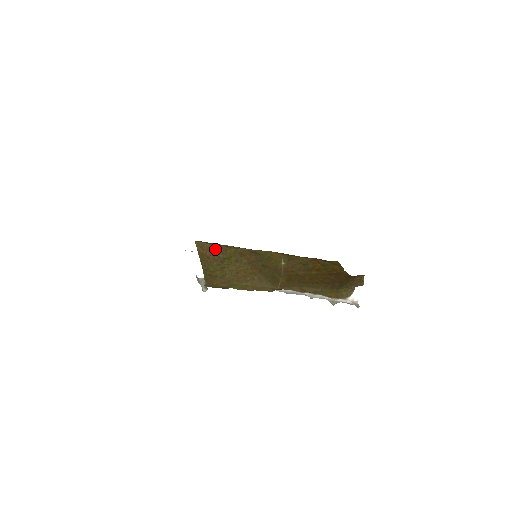
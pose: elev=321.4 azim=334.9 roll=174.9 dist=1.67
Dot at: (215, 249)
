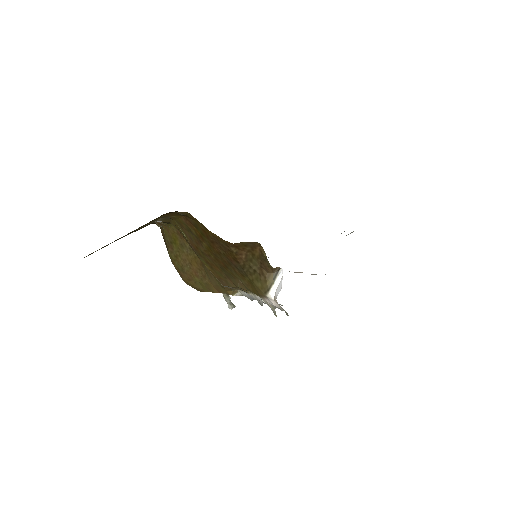
Dot at: (164, 231)
